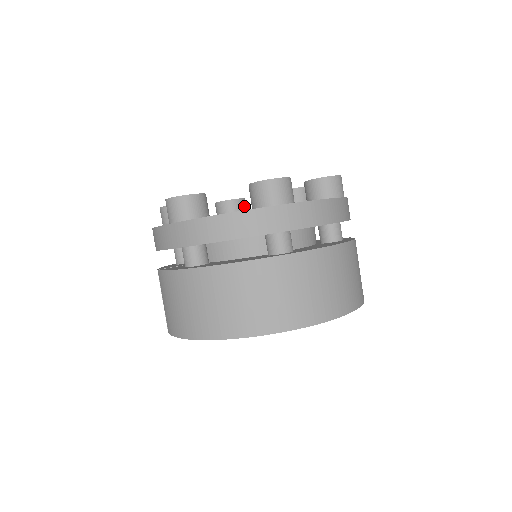
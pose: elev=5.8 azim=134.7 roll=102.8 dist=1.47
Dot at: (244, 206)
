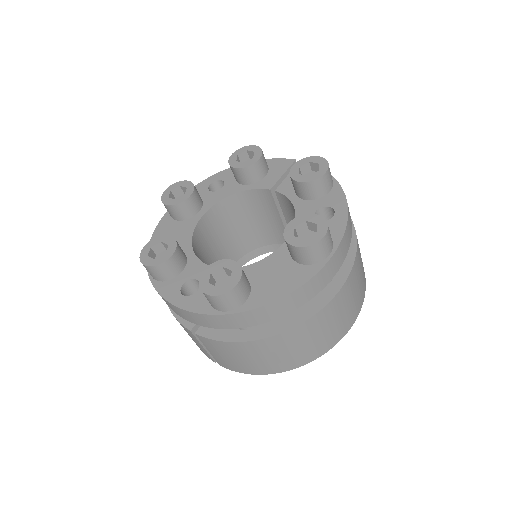
Dot at: (198, 194)
